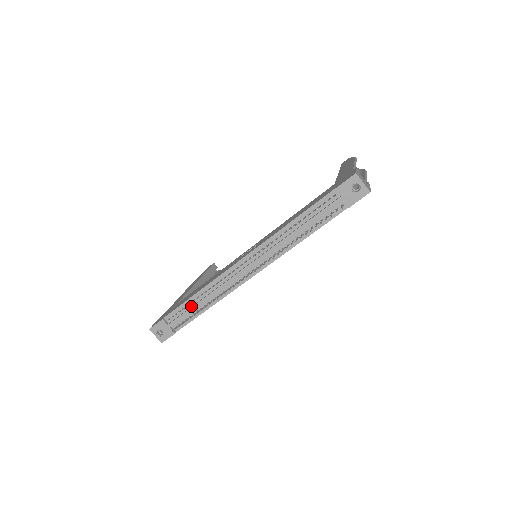
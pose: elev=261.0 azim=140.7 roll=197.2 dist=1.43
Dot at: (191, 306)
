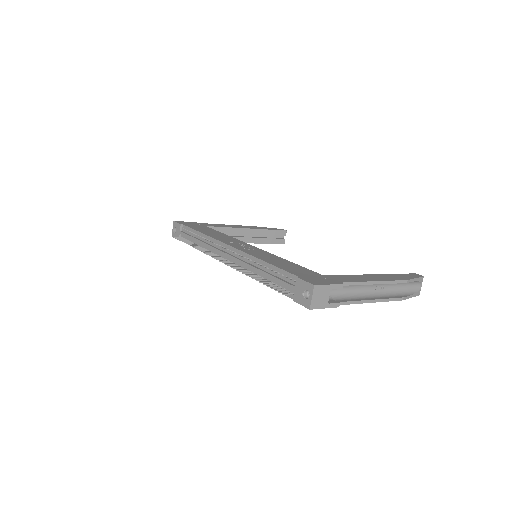
Dot at: (195, 236)
